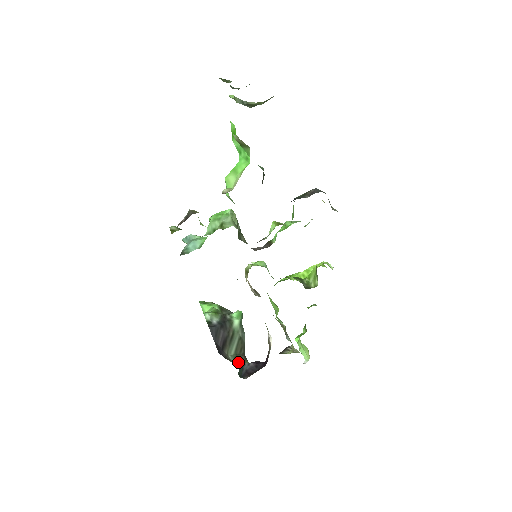
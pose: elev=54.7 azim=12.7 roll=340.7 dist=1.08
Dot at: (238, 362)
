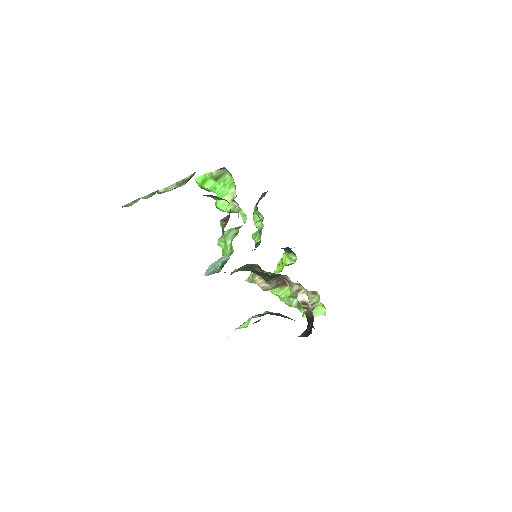
Dot at: occluded
